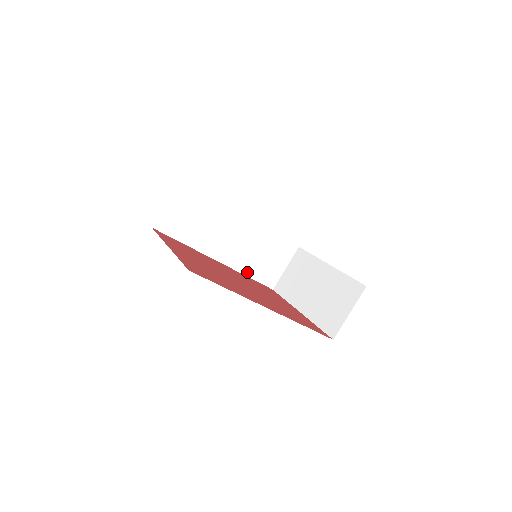
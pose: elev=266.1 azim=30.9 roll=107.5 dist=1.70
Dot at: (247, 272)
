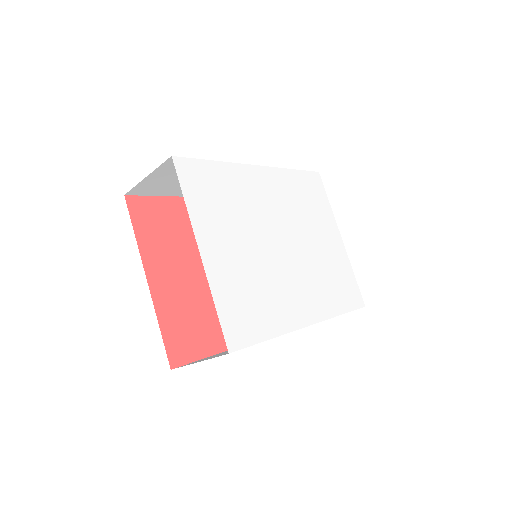
Dot at: occluded
